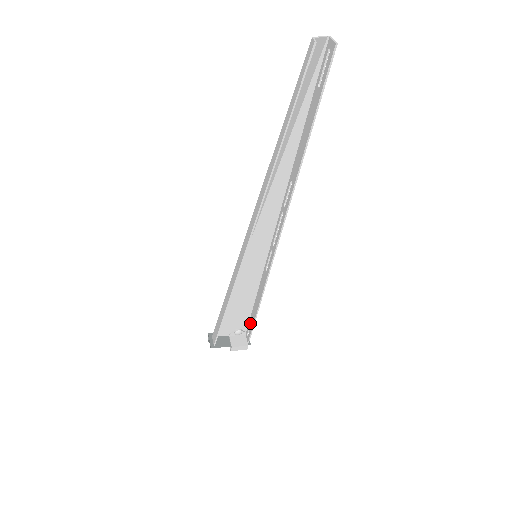
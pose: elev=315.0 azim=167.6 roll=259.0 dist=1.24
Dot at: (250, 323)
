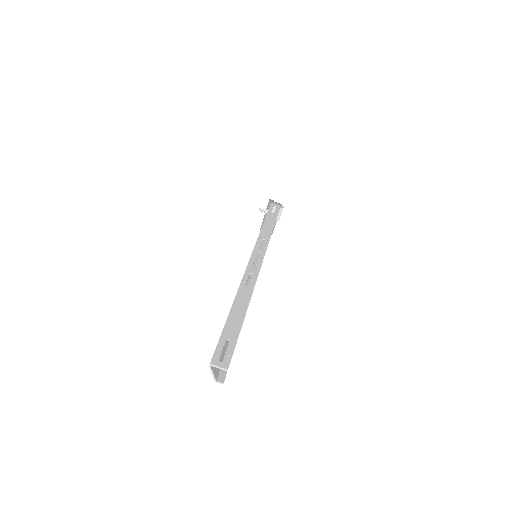
Dot at: occluded
